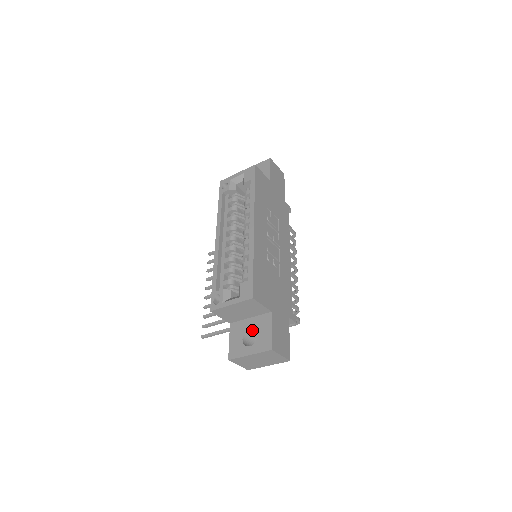
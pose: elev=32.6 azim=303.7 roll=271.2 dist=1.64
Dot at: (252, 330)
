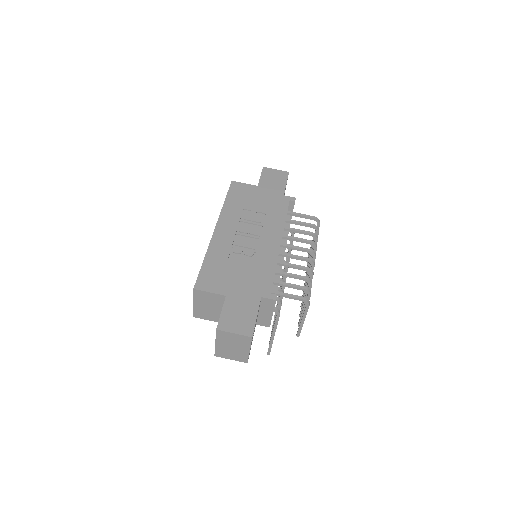
Dot at: occluded
